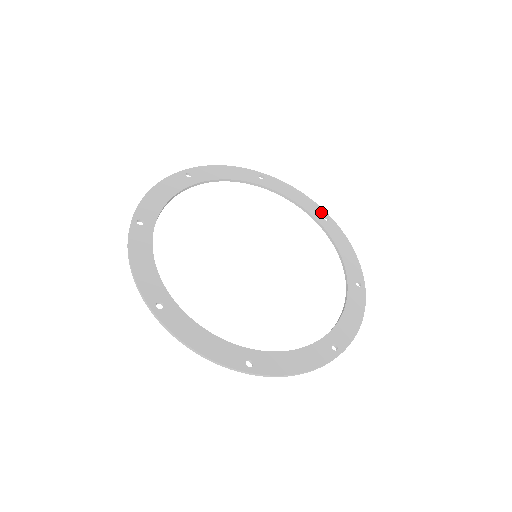
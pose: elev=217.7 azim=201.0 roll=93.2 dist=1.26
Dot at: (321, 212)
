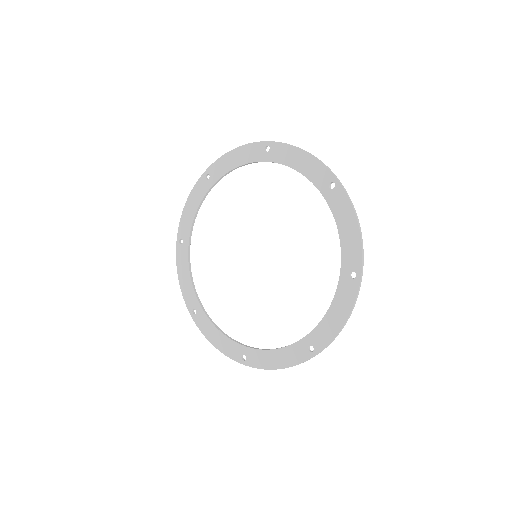
Dot at: (259, 148)
